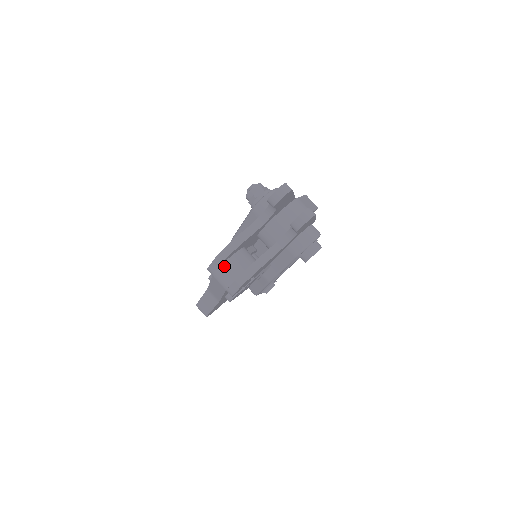
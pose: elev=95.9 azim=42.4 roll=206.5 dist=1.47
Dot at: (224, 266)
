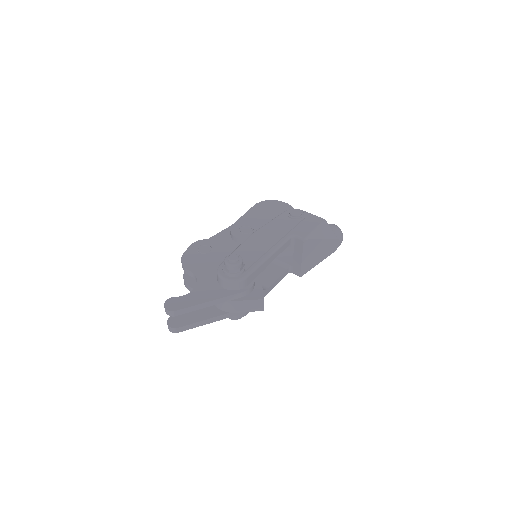
Dot at: occluded
